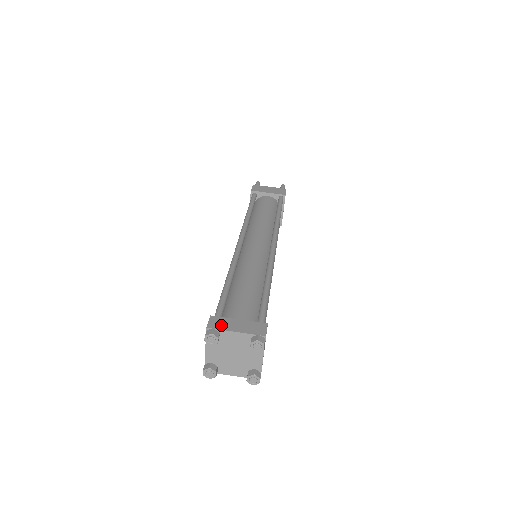
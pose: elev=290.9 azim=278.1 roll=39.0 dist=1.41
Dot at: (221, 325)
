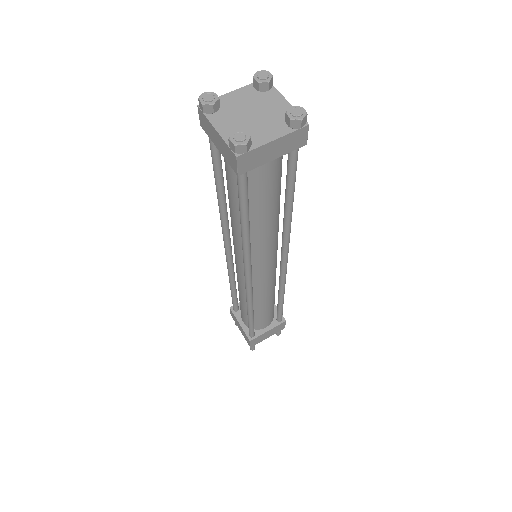
Dot at: occluded
